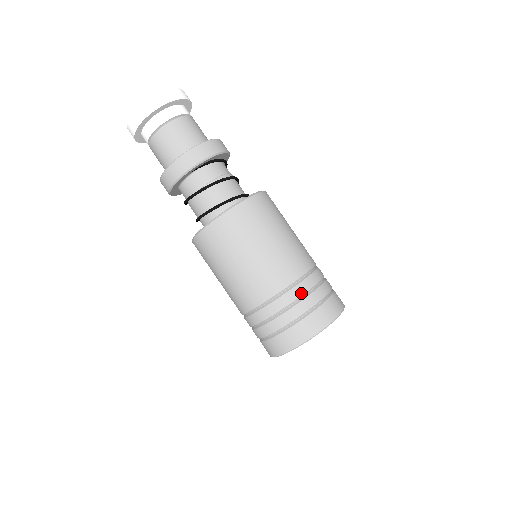
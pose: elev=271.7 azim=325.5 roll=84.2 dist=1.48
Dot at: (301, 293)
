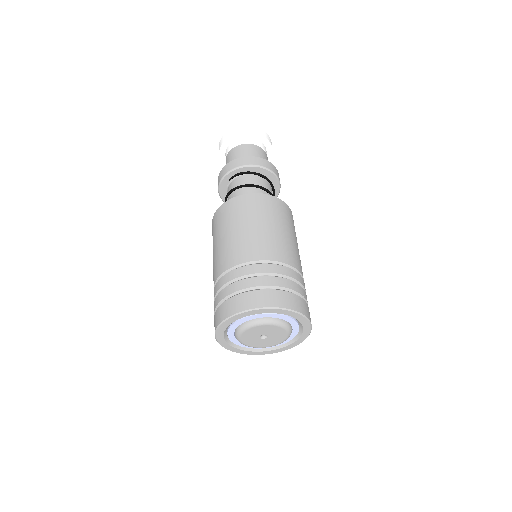
Dot at: (238, 275)
